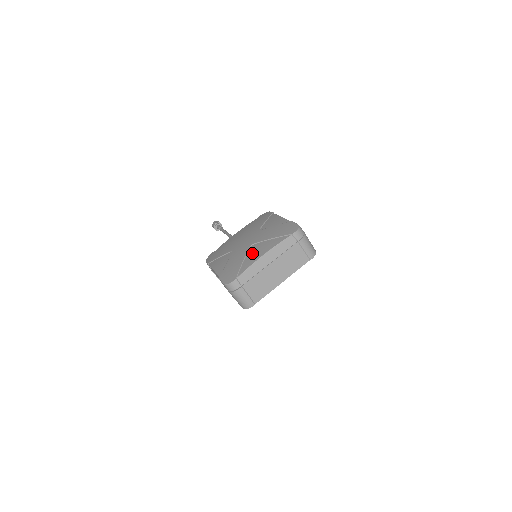
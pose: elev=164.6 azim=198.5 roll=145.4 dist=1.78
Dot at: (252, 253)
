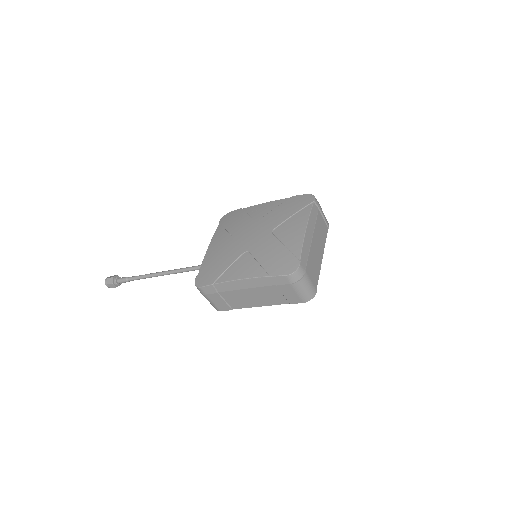
Dot at: (286, 235)
